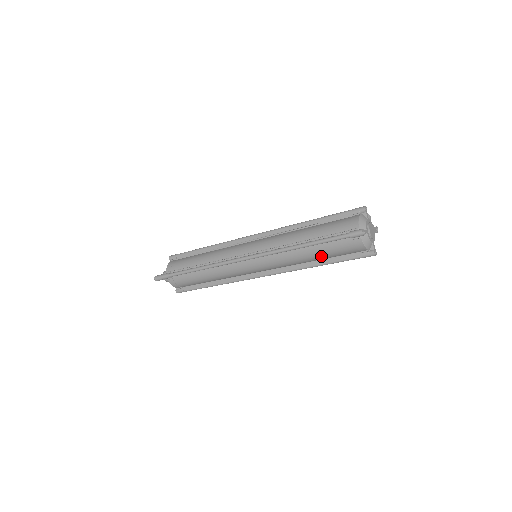
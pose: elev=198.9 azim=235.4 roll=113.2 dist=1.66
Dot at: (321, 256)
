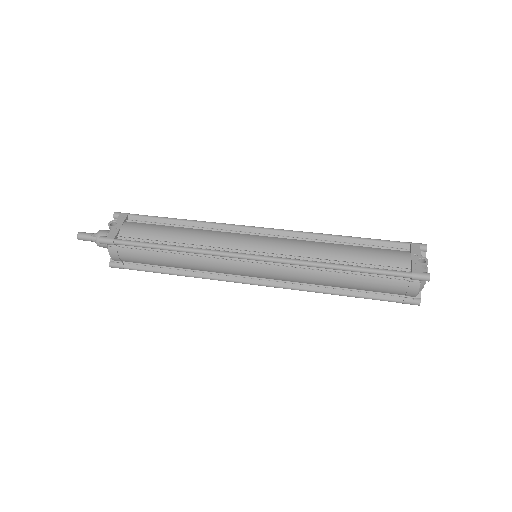
Dot at: occluded
